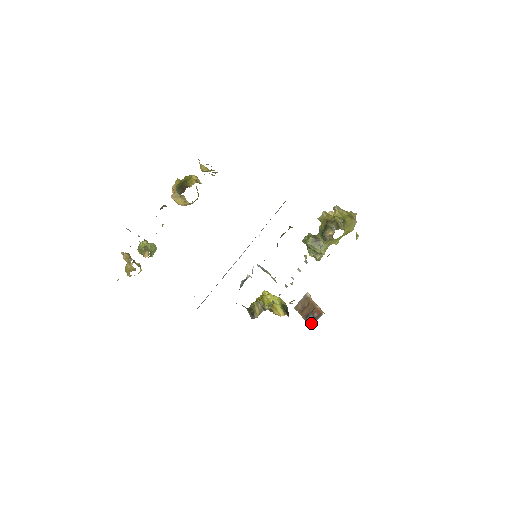
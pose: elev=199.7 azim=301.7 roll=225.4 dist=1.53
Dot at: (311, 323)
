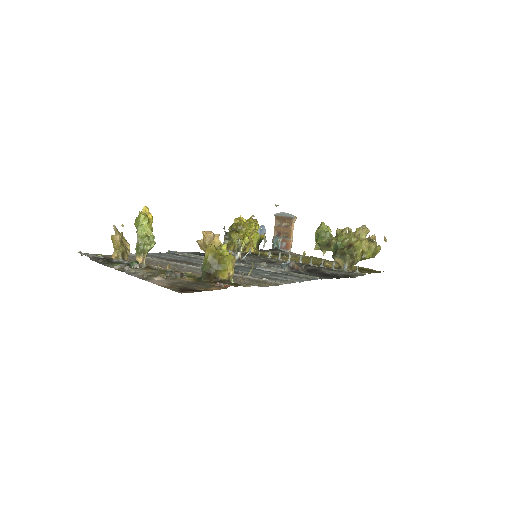
Dot at: (275, 246)
